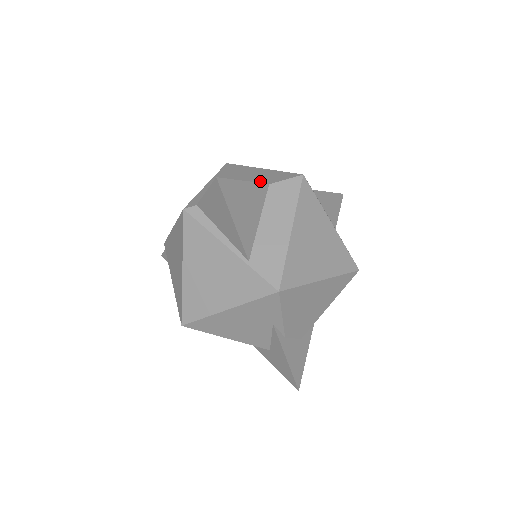
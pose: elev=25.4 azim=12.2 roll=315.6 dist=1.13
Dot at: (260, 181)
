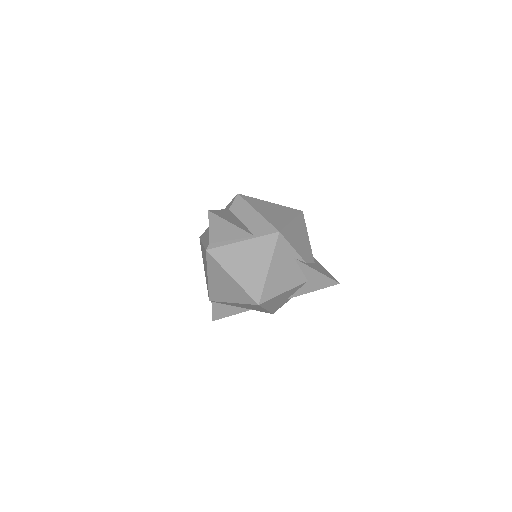
Dot at: occluded
